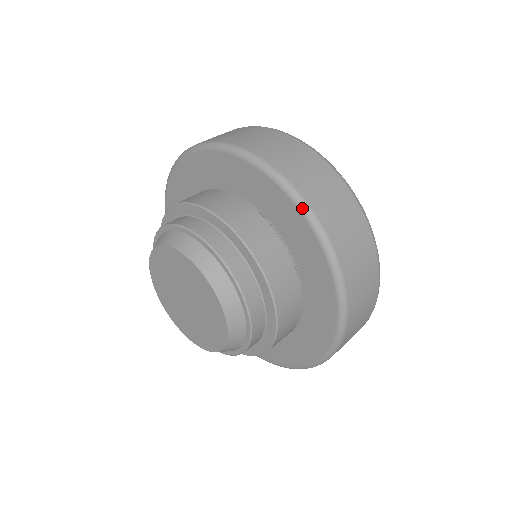
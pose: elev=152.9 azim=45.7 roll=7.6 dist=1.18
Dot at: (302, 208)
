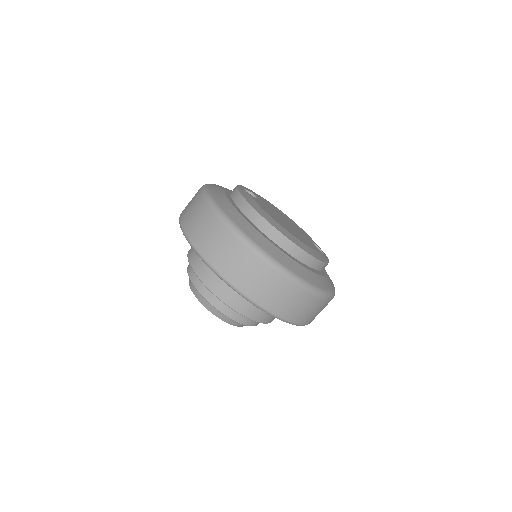
Dot at: (191, 246)
